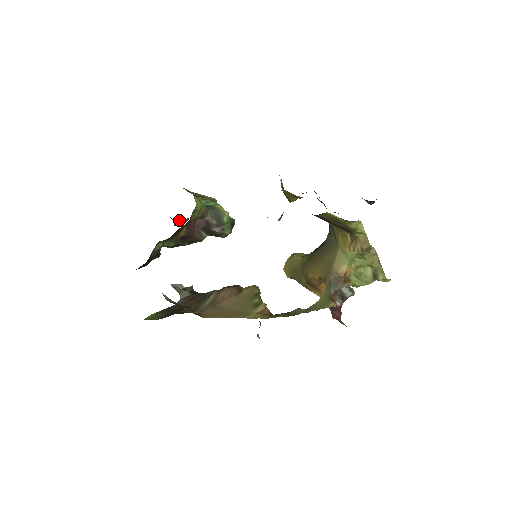
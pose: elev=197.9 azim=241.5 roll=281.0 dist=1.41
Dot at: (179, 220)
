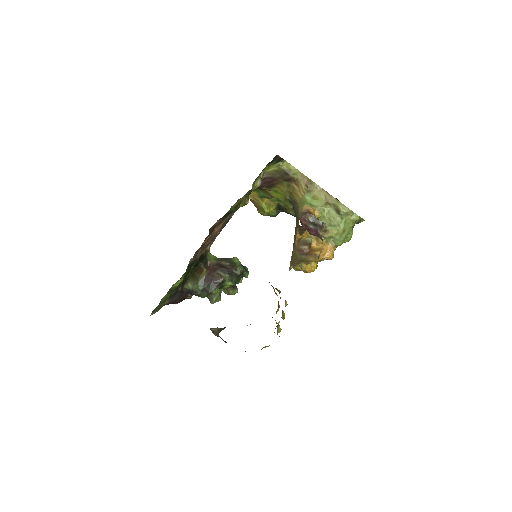
Dot at: occluded
